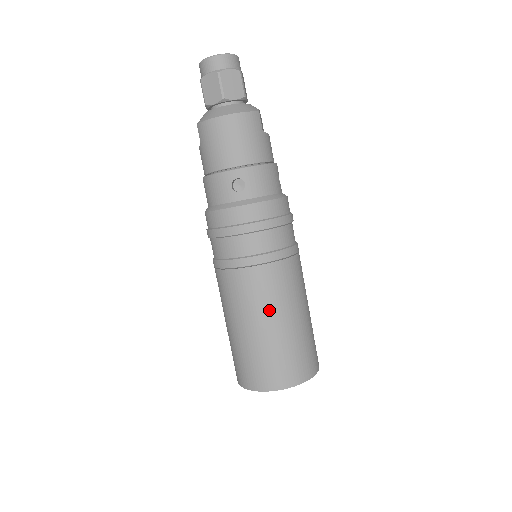
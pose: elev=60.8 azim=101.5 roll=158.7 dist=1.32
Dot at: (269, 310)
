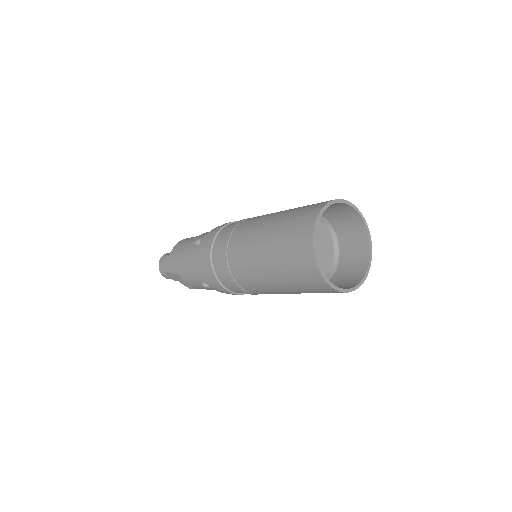
Dot at: (262, 222)
